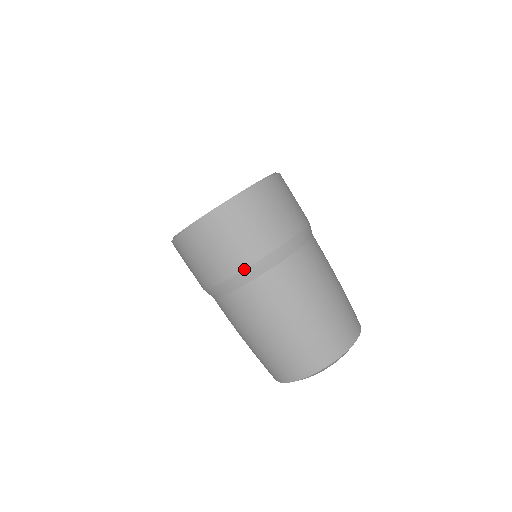
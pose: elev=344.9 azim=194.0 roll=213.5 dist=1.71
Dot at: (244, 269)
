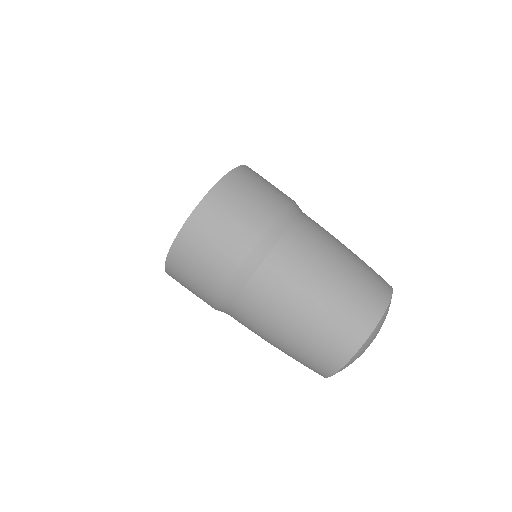
Dot at: (264, 234)
